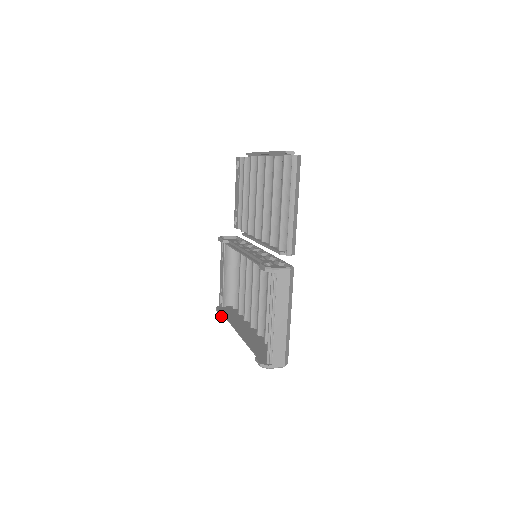
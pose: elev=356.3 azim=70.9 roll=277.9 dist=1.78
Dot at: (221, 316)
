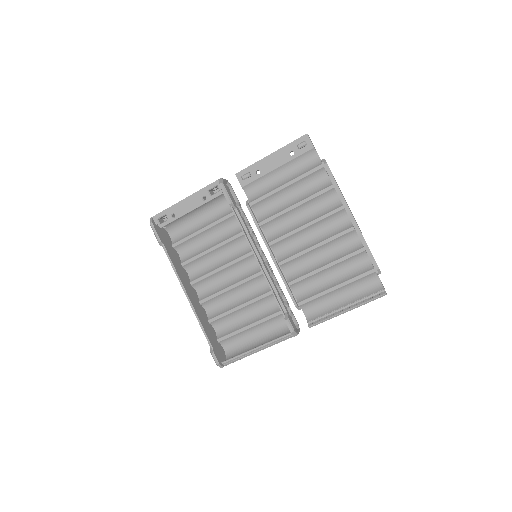
Dot at: (159, 244)
